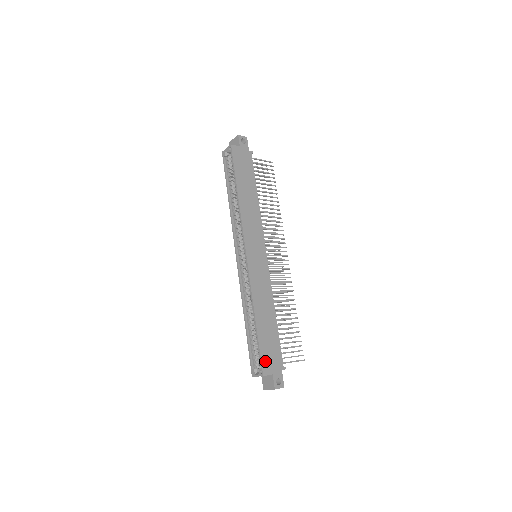
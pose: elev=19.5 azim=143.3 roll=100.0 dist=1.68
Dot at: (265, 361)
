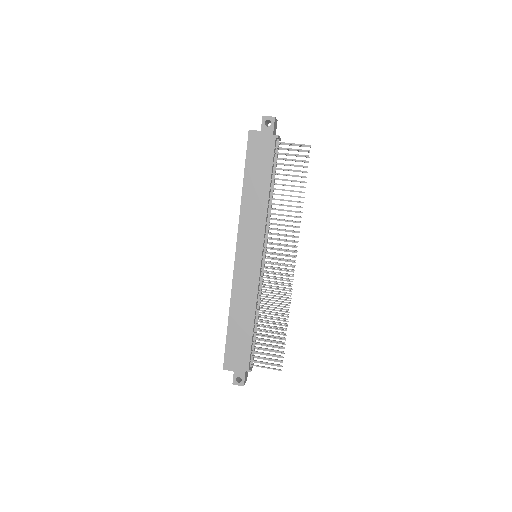
Dot at: (229, 358)
